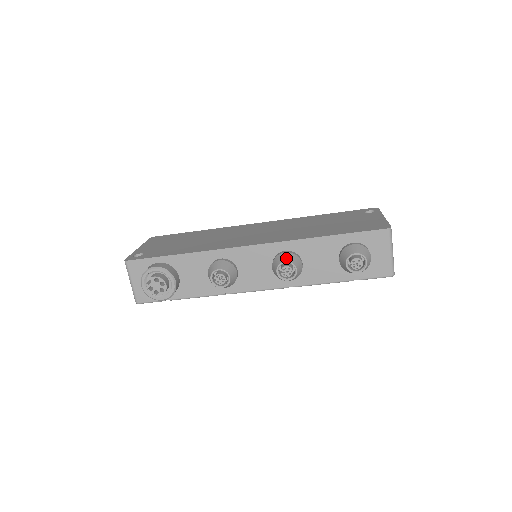
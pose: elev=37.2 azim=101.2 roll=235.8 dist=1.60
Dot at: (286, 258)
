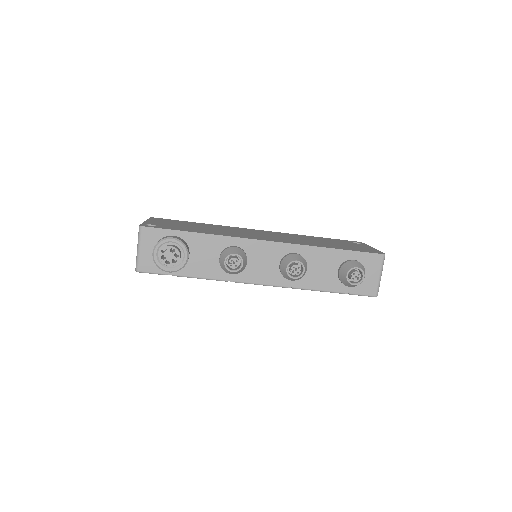
Dot at: (297, 258)
